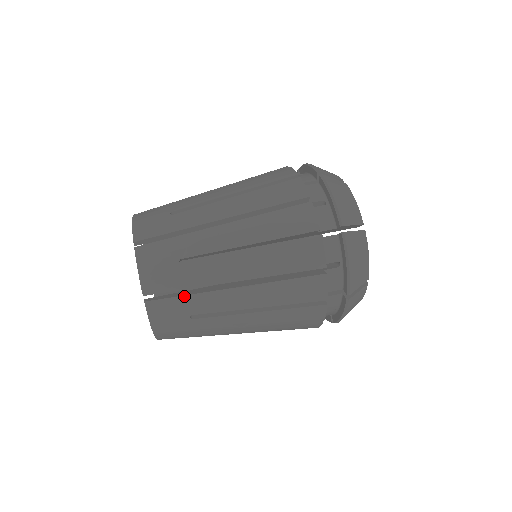
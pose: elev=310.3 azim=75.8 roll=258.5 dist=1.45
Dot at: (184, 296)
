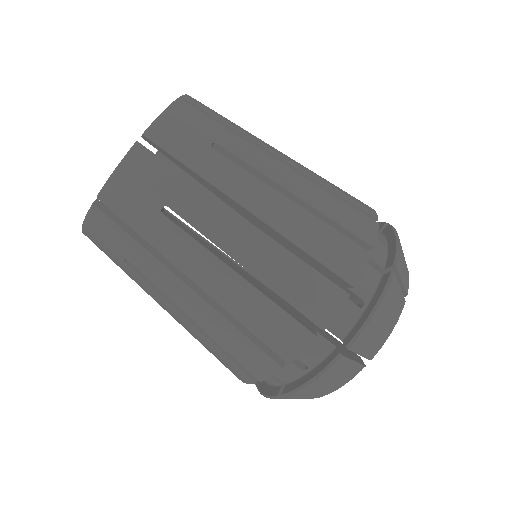
Dot at: (135, 240)
